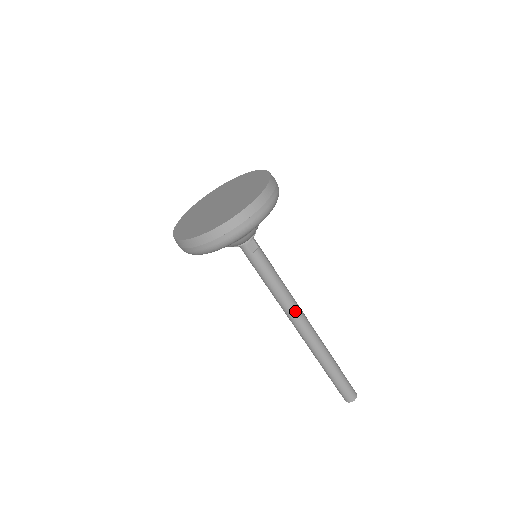
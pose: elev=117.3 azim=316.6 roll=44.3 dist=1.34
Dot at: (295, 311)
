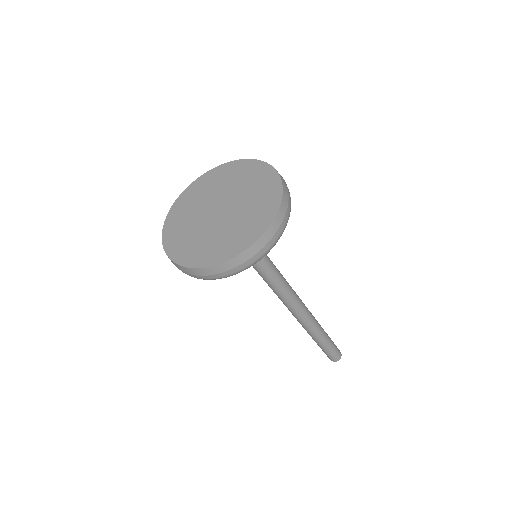
Dot at: (296, 296)
